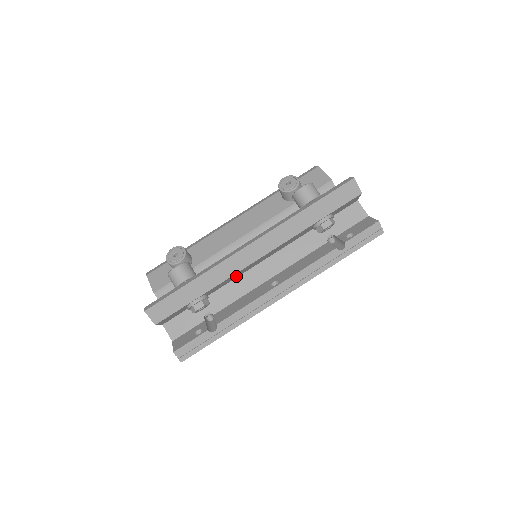
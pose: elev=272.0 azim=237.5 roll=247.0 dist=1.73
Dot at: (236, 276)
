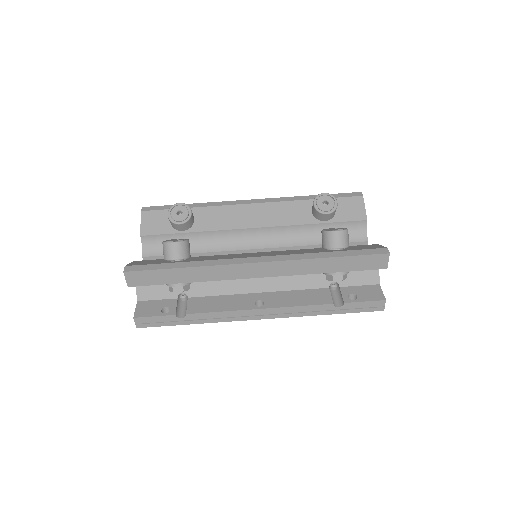
Dot at: occluded
